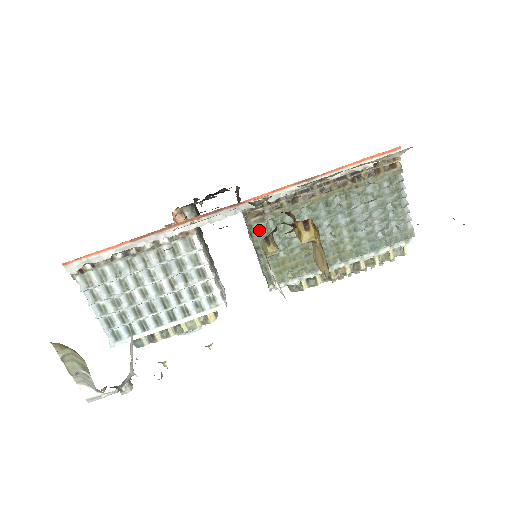
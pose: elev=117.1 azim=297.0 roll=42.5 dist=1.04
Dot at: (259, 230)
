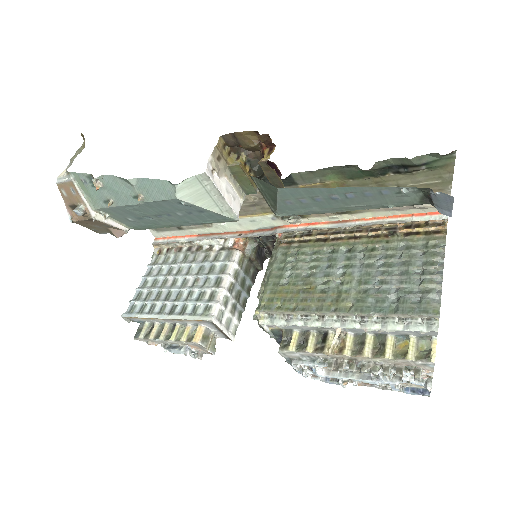
Dot at: (280, 256)
